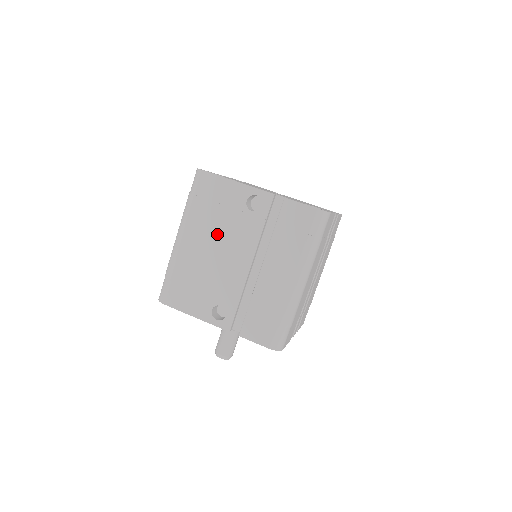
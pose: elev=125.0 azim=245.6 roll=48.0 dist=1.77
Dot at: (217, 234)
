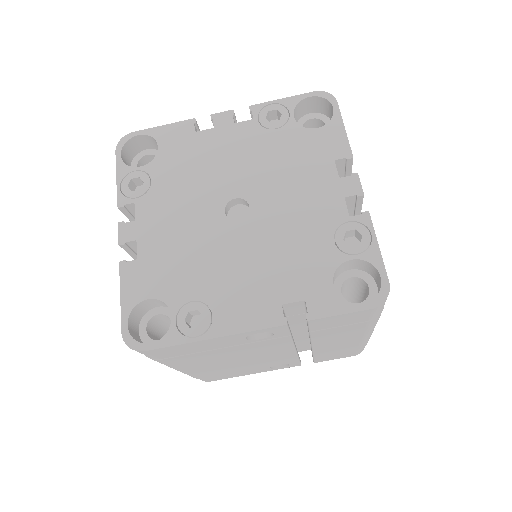
Dot at: (227, 358)
